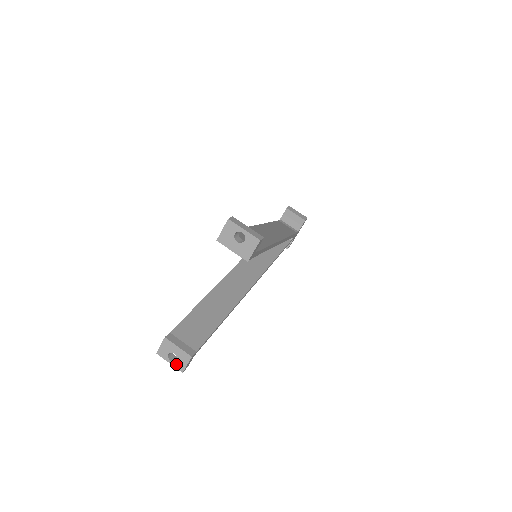
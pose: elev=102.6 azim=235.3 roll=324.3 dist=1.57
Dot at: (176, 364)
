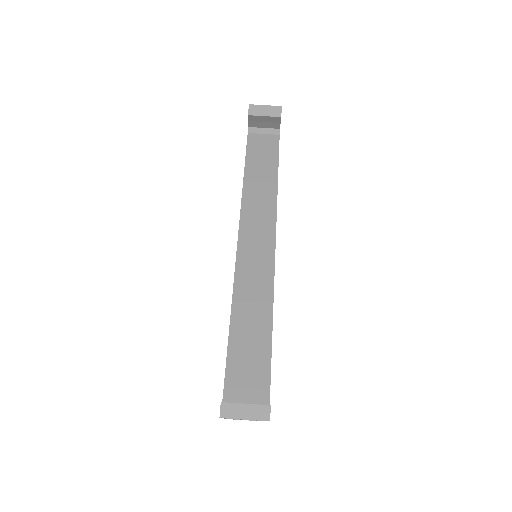
Dot at: occluded
